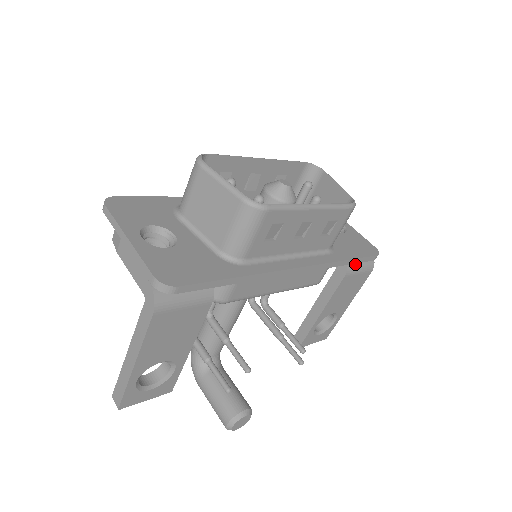
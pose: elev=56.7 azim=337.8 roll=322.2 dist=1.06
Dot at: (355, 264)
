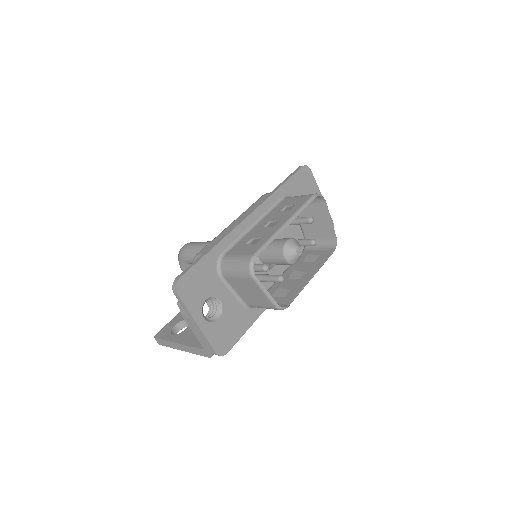
Dot at: occluded
